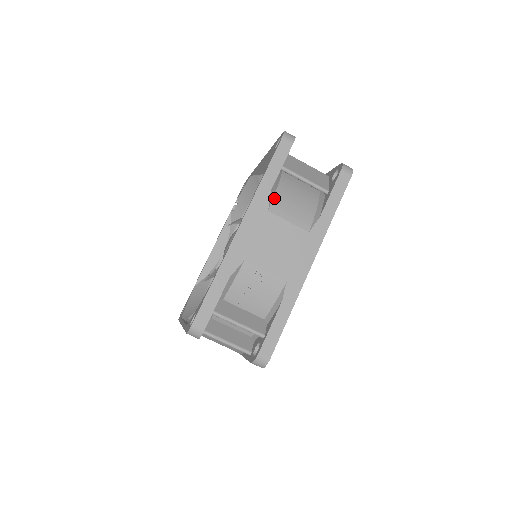
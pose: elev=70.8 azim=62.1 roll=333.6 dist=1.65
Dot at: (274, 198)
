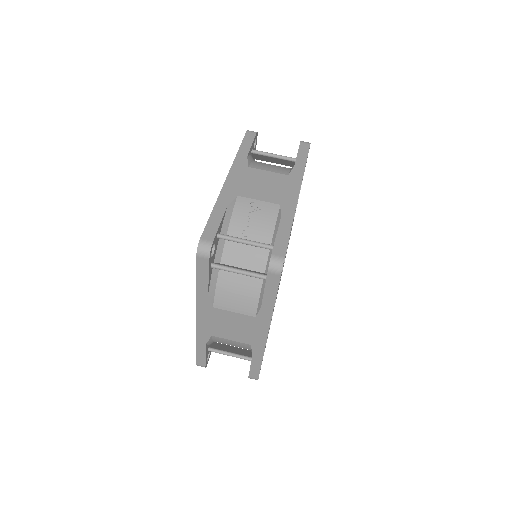
Dot at: (252, 163)
